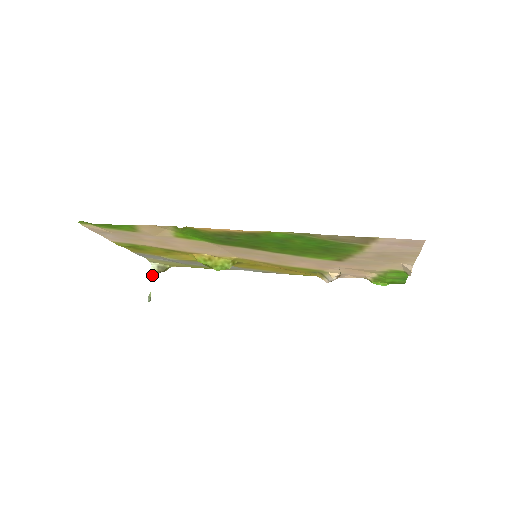
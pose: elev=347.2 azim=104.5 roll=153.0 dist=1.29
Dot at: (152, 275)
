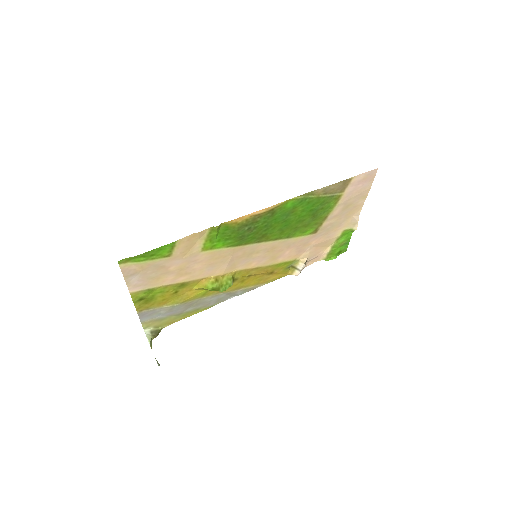
Dot at: (150, 342)
